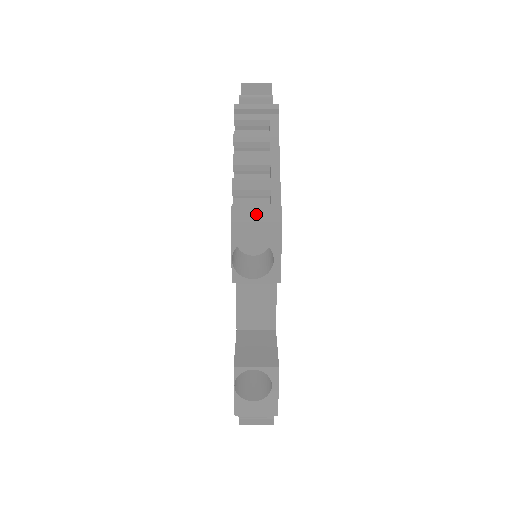
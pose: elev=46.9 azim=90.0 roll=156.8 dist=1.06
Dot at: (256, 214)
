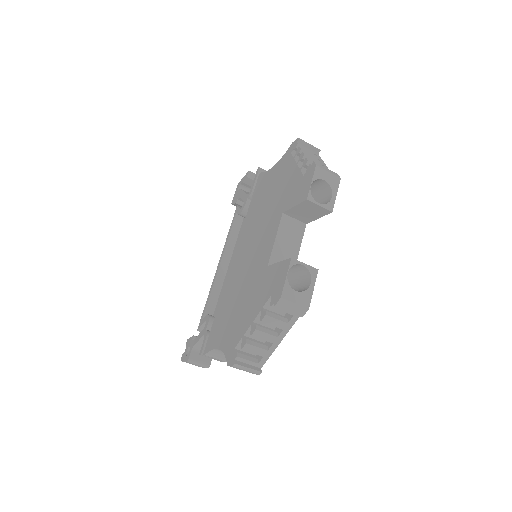
Dot at: (327, 170)
